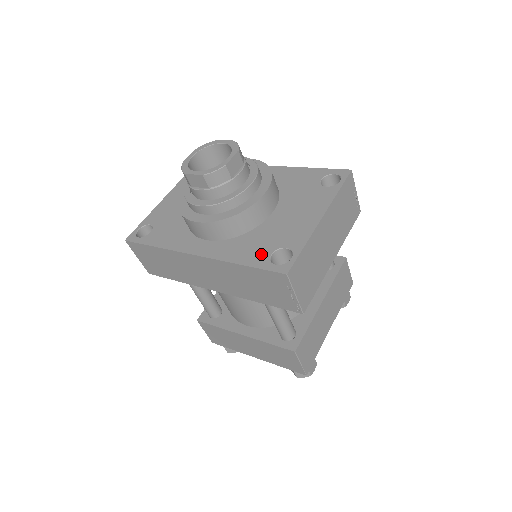
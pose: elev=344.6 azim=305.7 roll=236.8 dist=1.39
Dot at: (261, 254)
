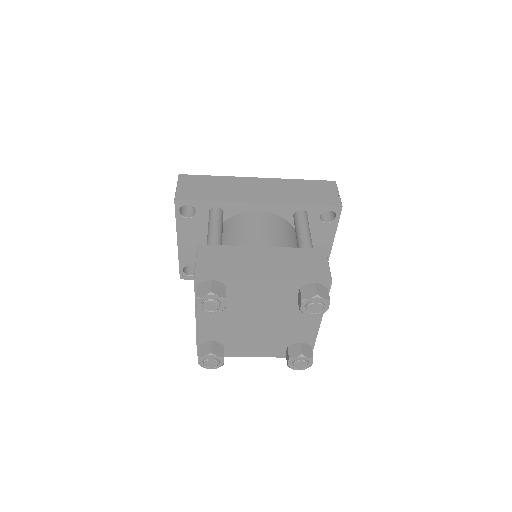
Dot at: occluded
